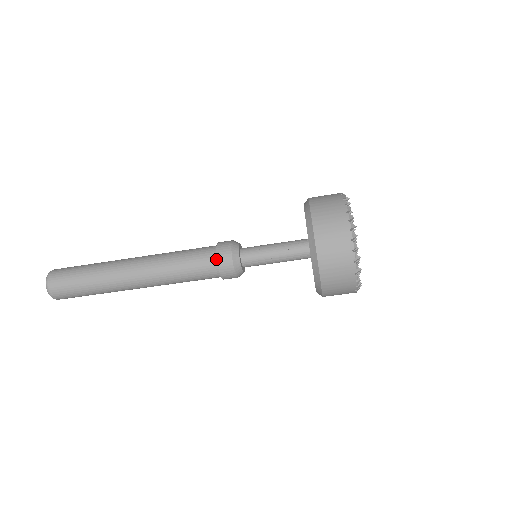
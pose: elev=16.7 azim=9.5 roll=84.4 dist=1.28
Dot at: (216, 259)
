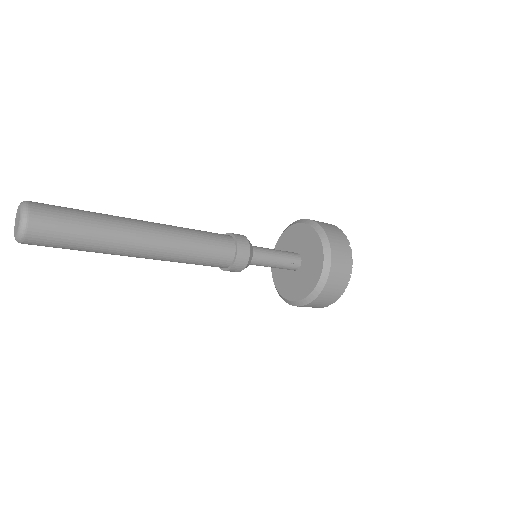
Dot at: (232, 261)
